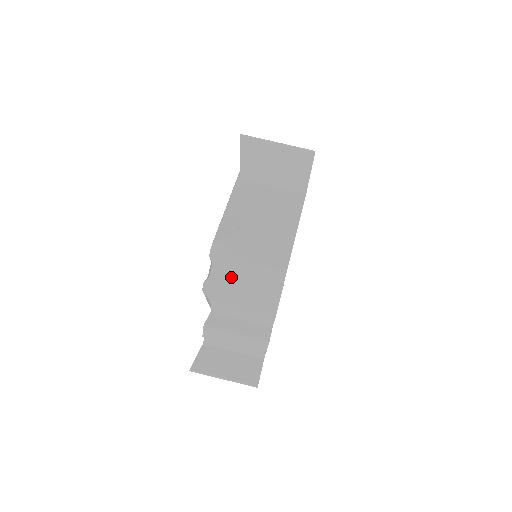
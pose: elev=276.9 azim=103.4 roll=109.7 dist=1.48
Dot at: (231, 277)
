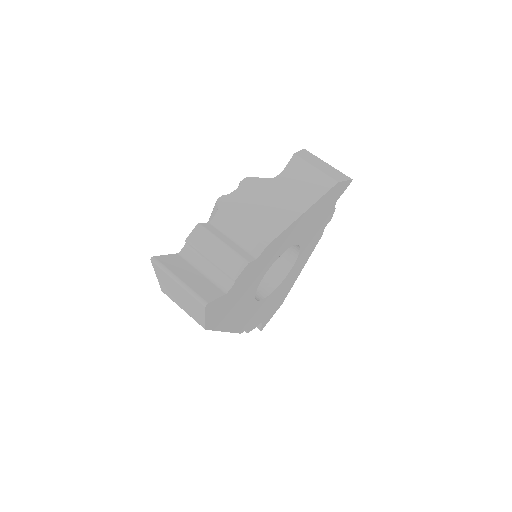
Dot at: (248, 202)
